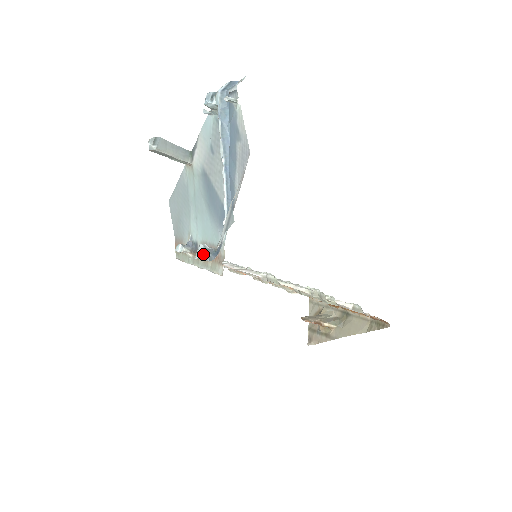
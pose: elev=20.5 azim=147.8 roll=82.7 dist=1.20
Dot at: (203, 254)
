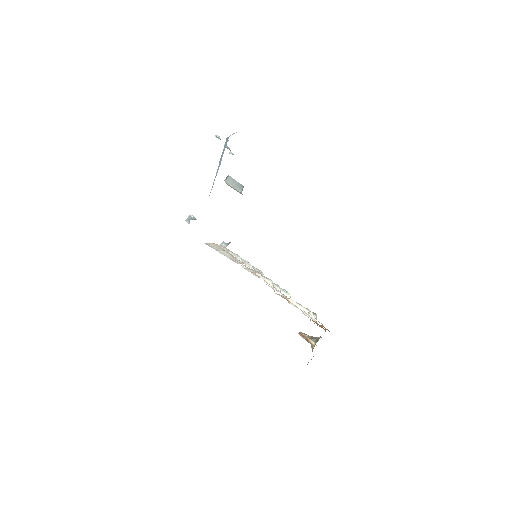
Dot at: (188, 219)
